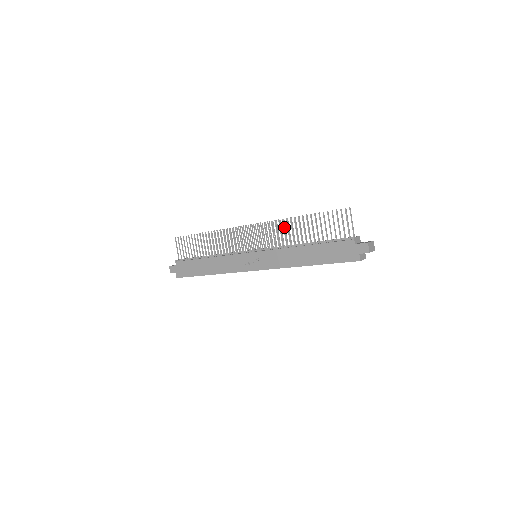
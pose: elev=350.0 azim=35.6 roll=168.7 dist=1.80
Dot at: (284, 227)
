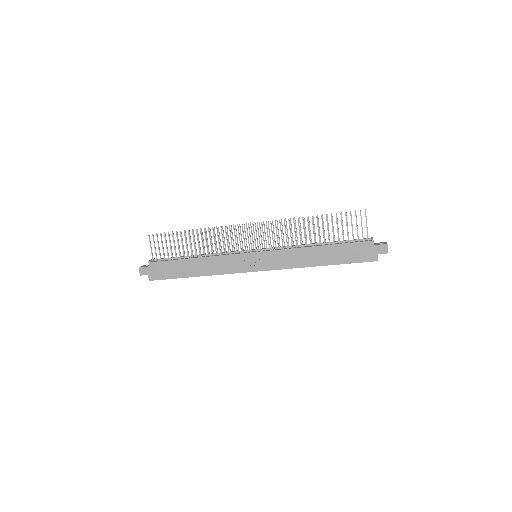
Dot at: occluded
